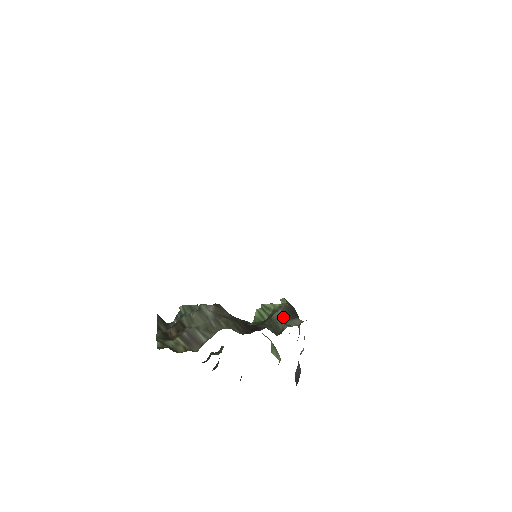
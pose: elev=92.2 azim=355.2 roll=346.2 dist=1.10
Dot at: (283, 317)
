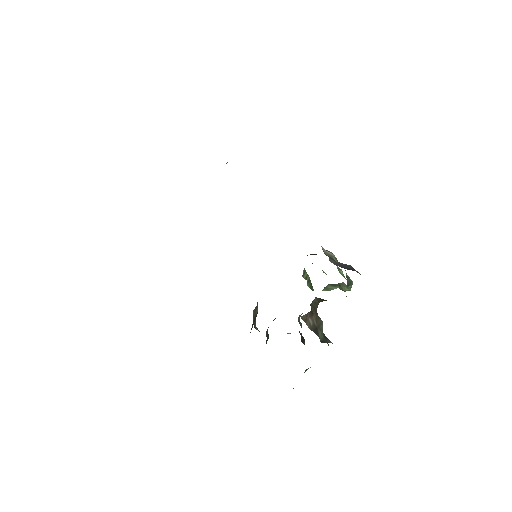
Dot at: occluded
